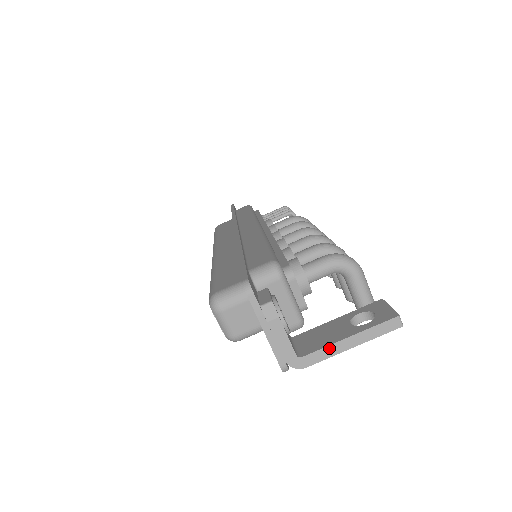
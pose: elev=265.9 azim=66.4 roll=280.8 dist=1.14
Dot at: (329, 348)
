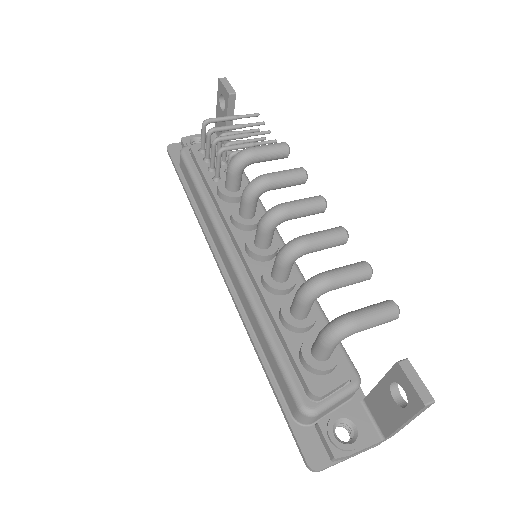
Dot at: (397, 430)
